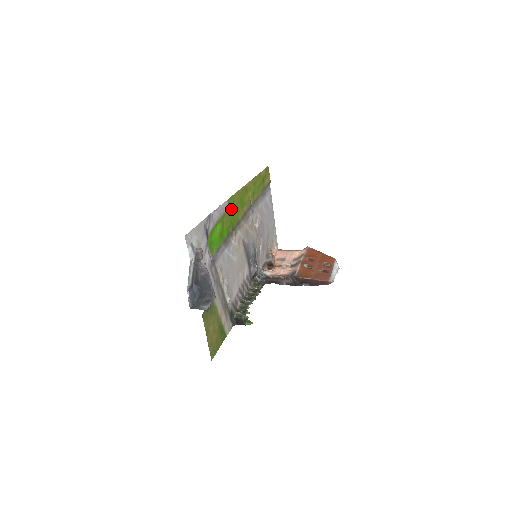
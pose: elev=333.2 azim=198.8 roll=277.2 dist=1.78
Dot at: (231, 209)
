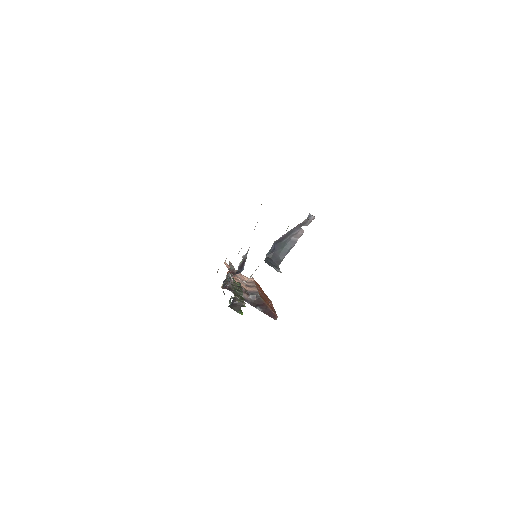
Dot at: occluded
